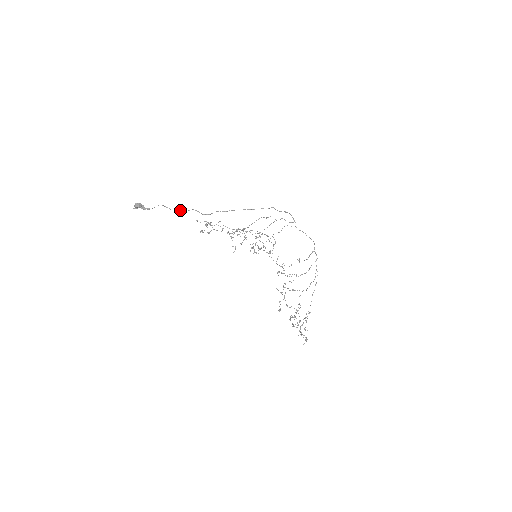
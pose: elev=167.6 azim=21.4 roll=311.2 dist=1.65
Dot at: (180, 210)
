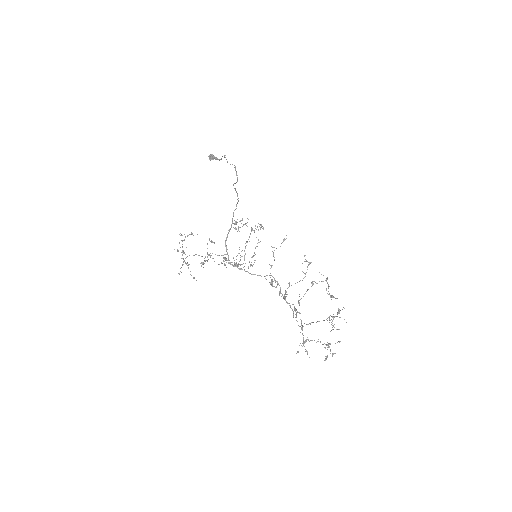
Dot at: (232, 164)
